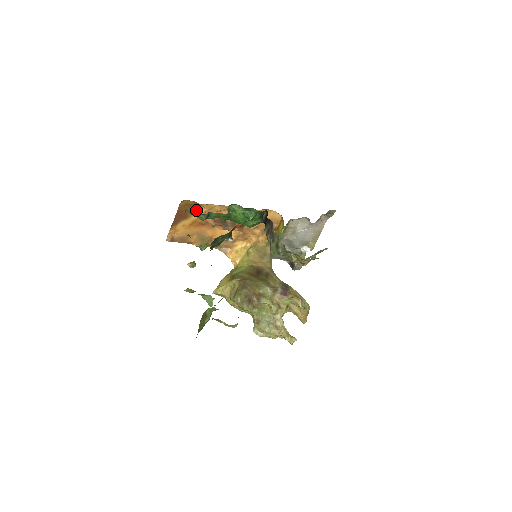
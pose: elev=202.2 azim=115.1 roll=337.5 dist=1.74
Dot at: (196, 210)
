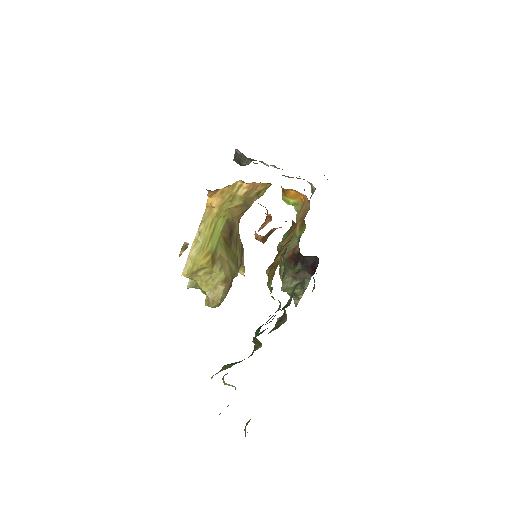
Dot at: occluded
